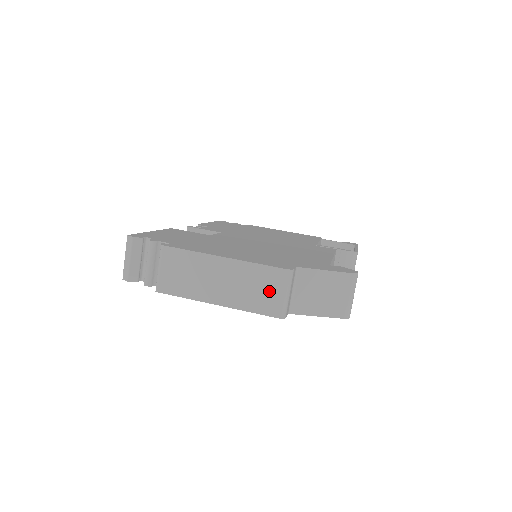
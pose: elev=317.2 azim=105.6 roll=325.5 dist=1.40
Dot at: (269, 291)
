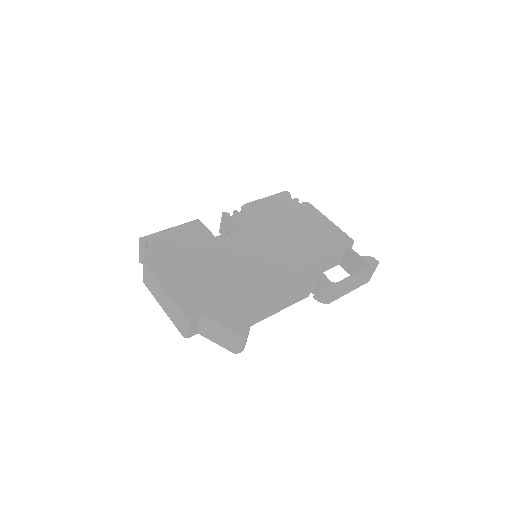
Dot at: (180, 321)
